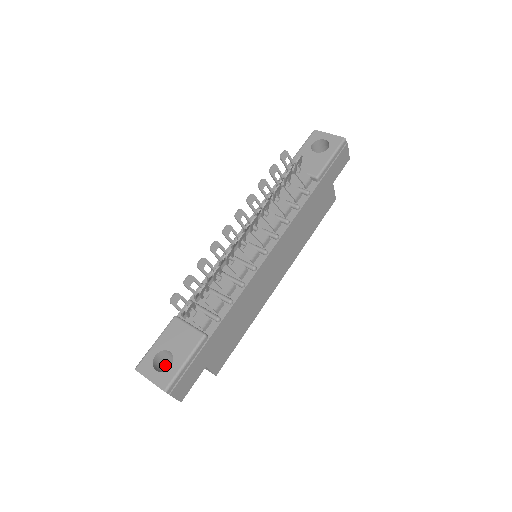
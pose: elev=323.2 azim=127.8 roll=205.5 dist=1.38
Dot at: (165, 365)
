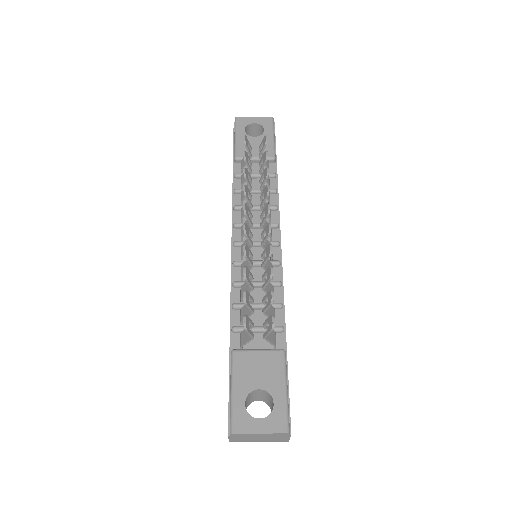
Dot at: occluded
